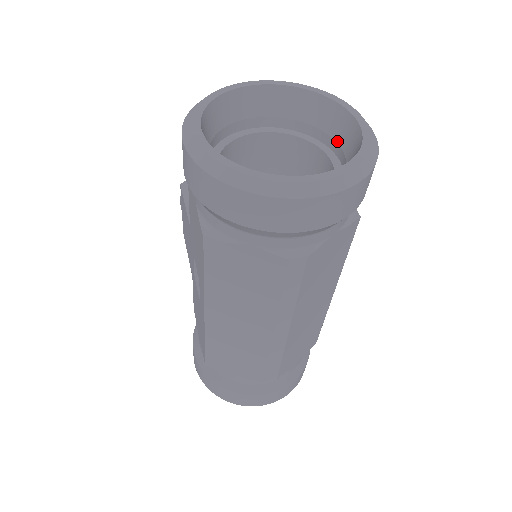
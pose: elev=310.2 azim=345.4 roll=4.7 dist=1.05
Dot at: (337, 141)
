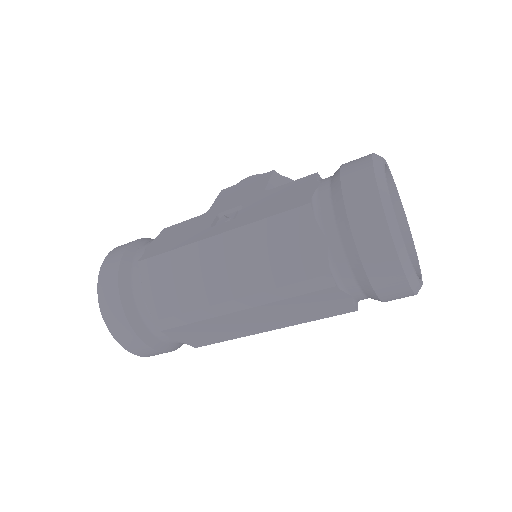
Dot at: occluded
